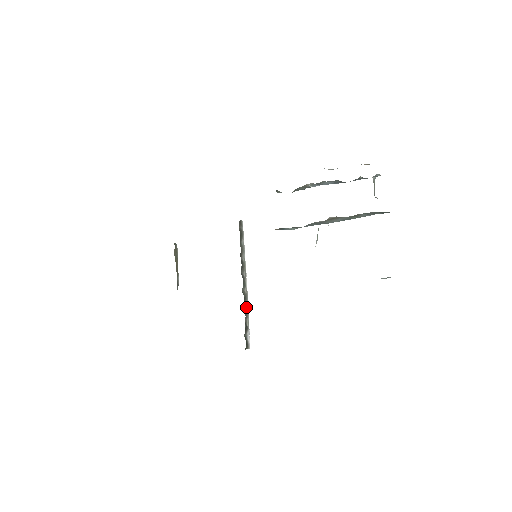
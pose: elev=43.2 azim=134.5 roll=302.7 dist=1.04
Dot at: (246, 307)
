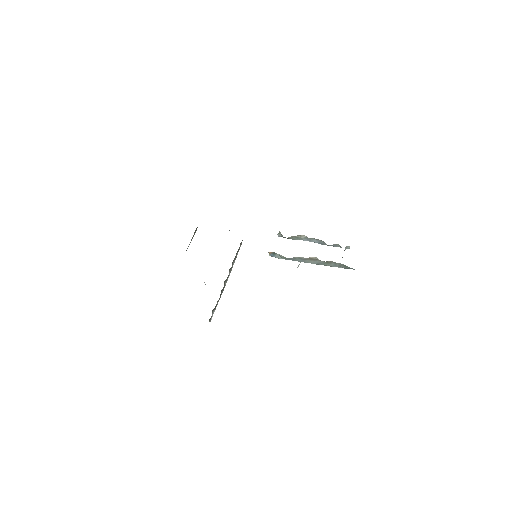
Dot at: (221, 294)
